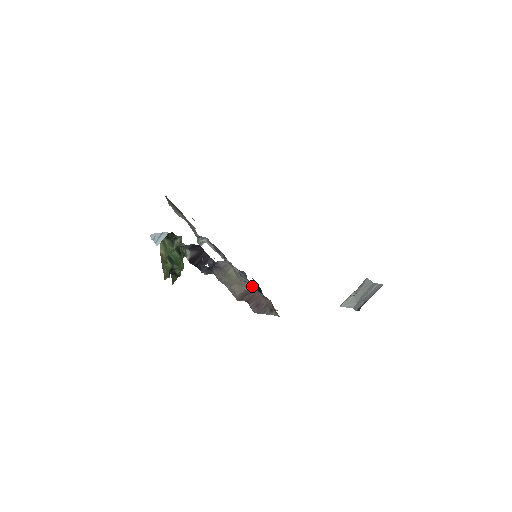
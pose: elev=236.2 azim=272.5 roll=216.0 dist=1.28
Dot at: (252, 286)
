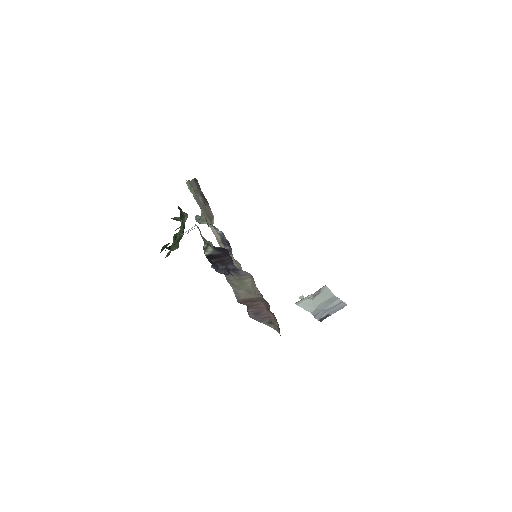
Dot at: (261, 298)
